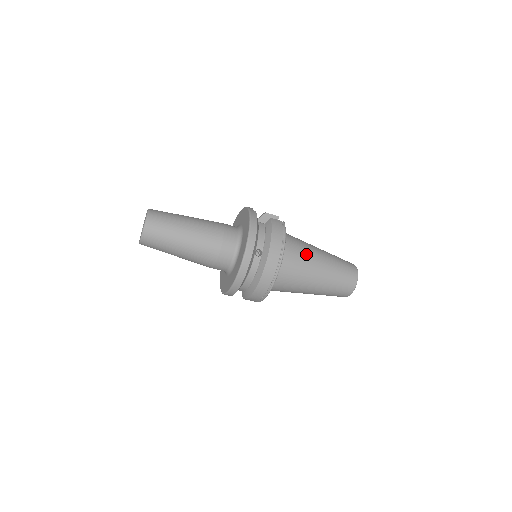
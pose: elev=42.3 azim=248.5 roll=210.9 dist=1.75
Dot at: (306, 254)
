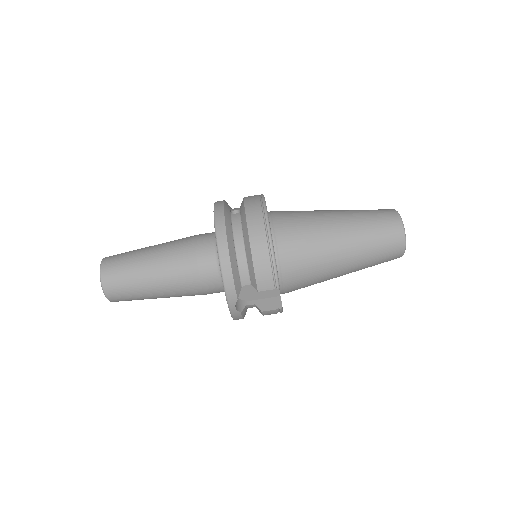
Dot at: occluded
